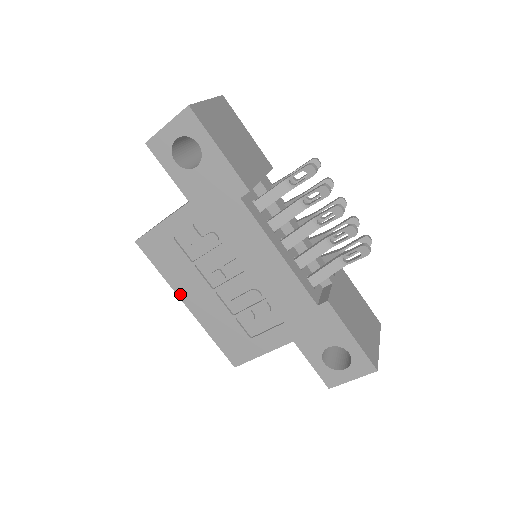
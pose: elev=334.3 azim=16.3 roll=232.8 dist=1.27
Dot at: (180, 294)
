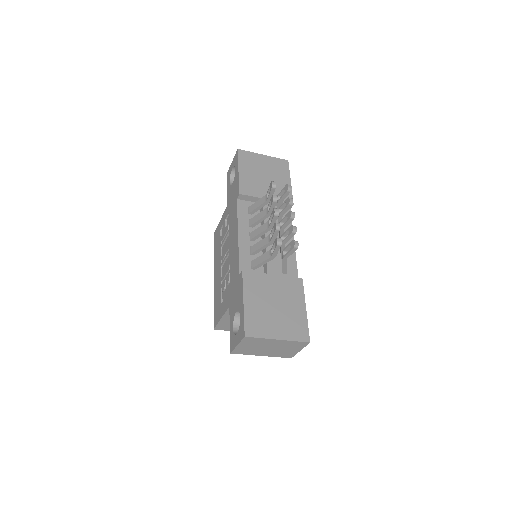
Dot at: (214, 269)
